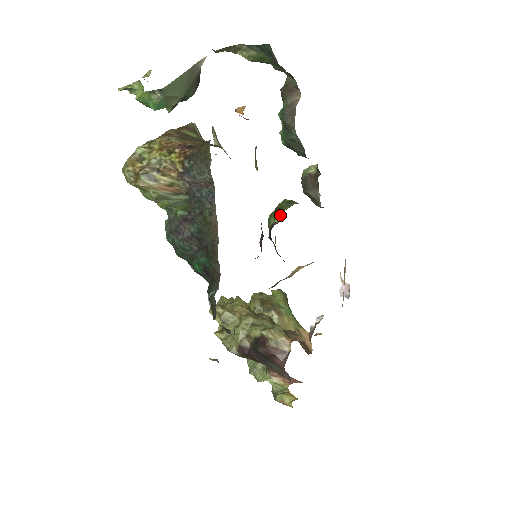
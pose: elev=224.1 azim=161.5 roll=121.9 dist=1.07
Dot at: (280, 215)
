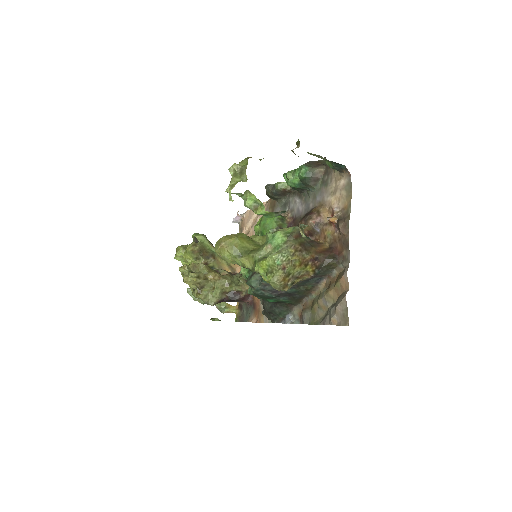
Dot at: occluded
